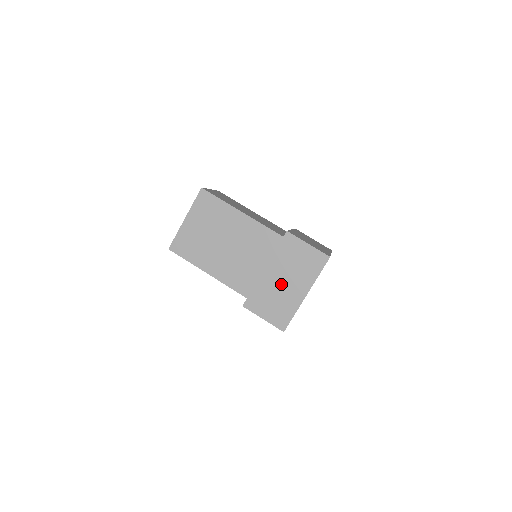
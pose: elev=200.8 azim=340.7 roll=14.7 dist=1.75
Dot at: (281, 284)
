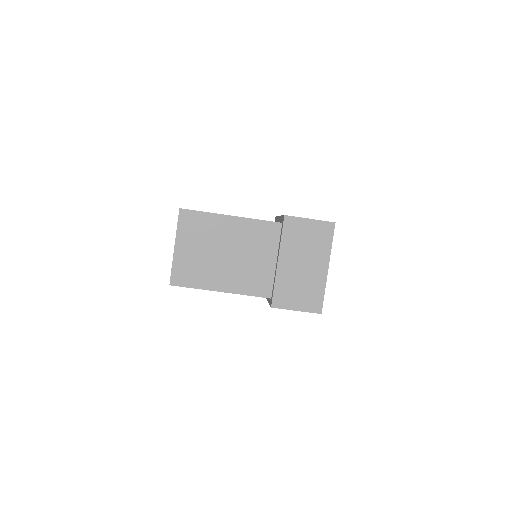
Dot at: (300, 269)
